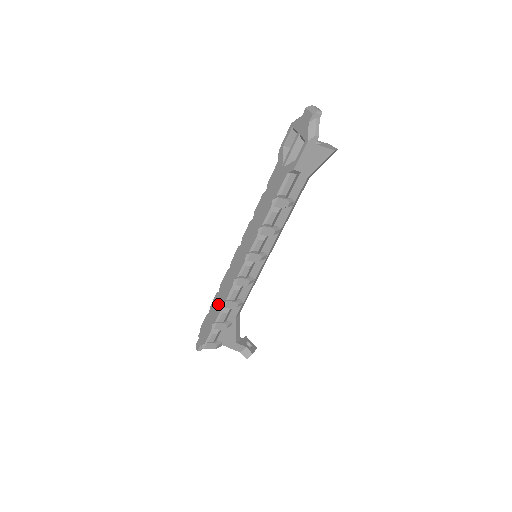
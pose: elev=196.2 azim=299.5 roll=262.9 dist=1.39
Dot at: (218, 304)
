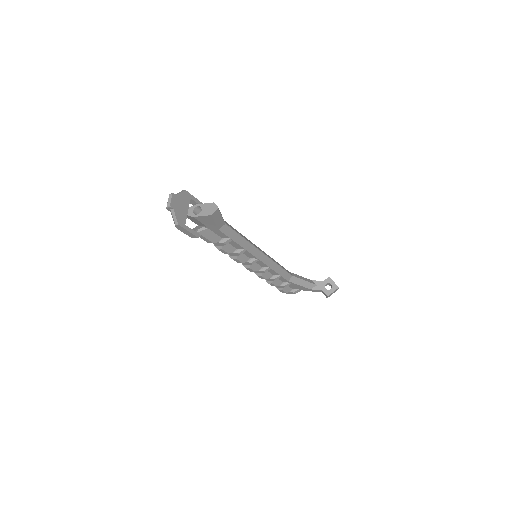
Dot at: occluded
